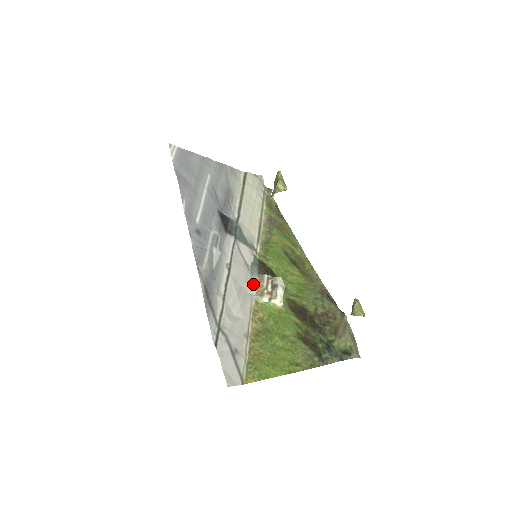
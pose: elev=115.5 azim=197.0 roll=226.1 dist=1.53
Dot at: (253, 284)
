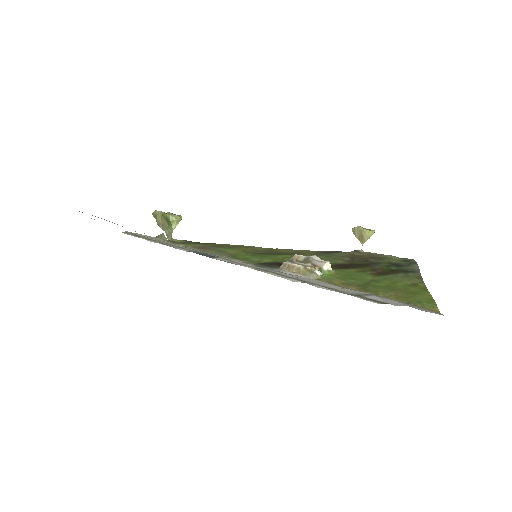
Dot at: occluded
